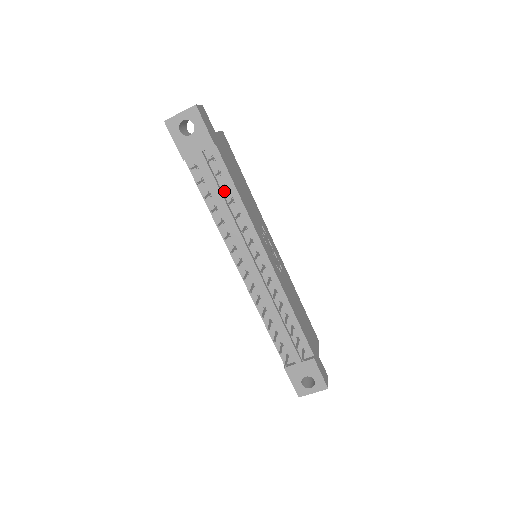
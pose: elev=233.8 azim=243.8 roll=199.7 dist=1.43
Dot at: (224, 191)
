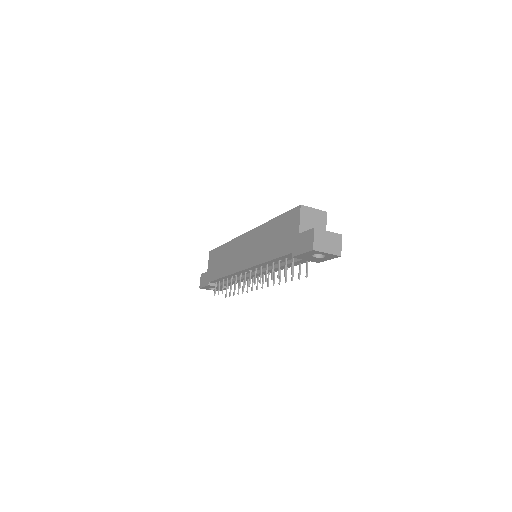
Dot at: occluded
